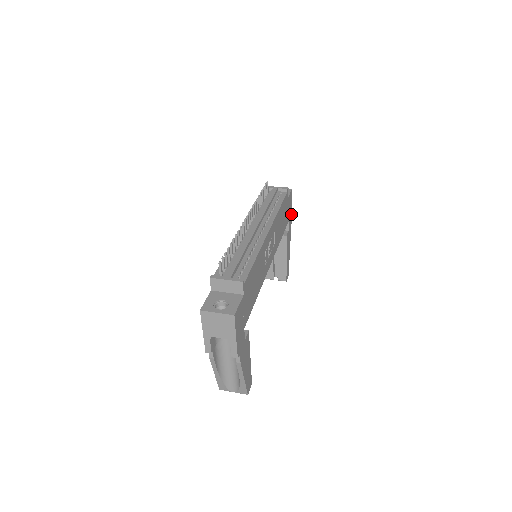
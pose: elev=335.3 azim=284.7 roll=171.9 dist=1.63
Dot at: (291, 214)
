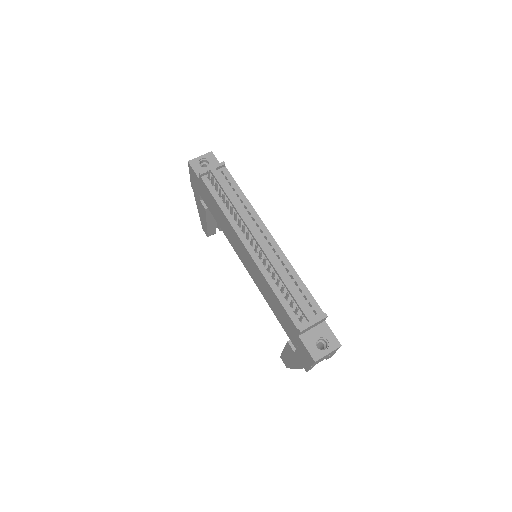
Dot at: occluded
